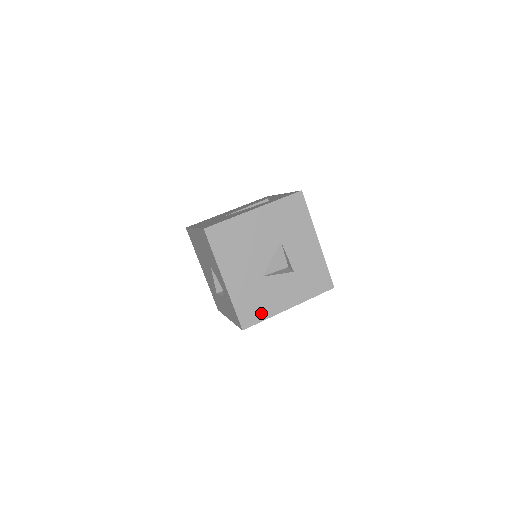
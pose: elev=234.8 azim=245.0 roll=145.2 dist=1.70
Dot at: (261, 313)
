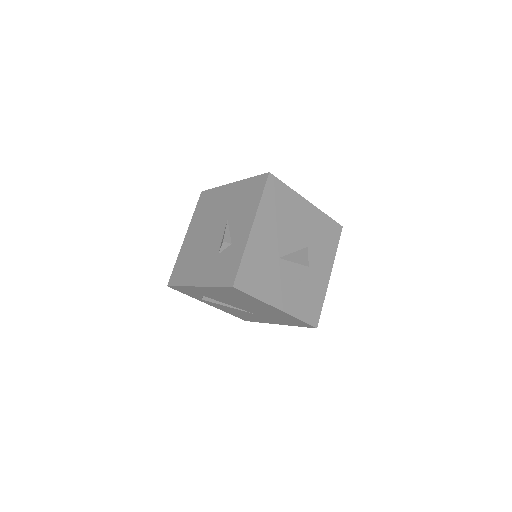
Dot at: (257, 288)
